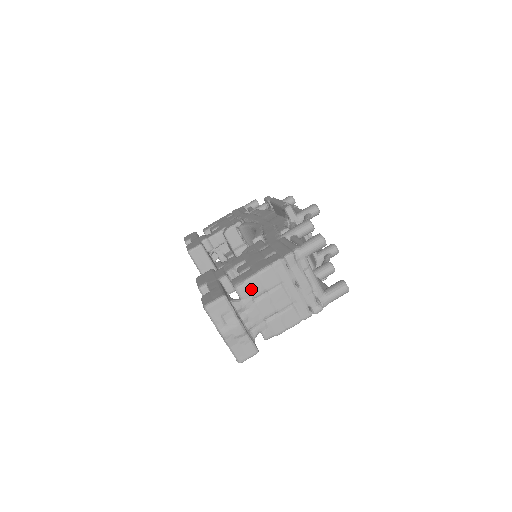
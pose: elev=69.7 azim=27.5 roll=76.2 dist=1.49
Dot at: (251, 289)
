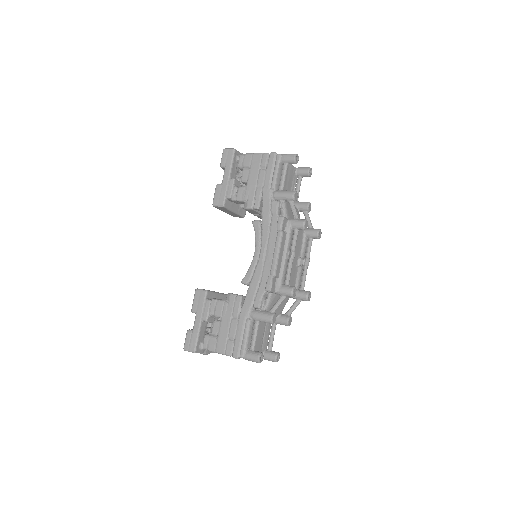
Dot at: occluded
